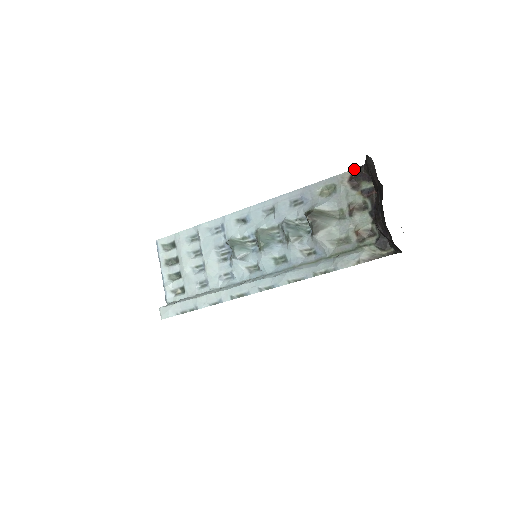
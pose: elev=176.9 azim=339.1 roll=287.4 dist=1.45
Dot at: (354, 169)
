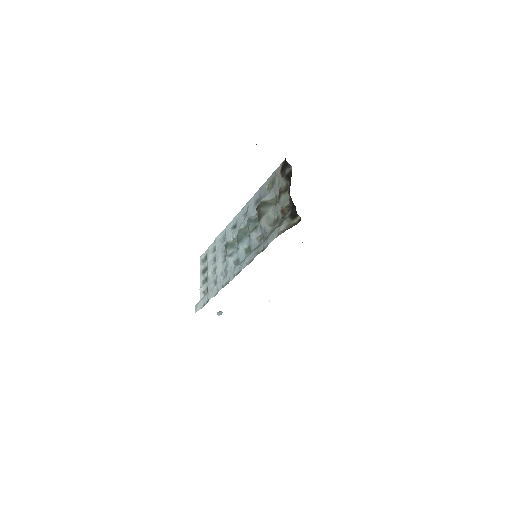
Dot at: (283, 161)
